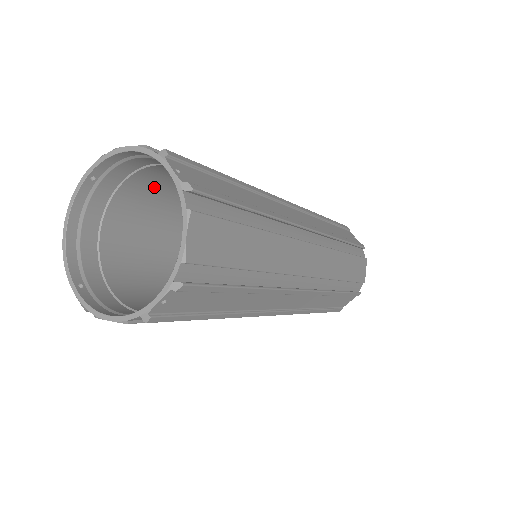
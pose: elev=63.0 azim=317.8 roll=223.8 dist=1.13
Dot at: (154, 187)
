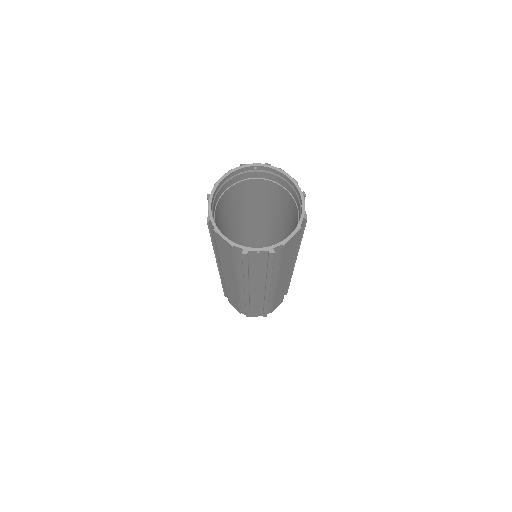
Dot at: (217, 219)
